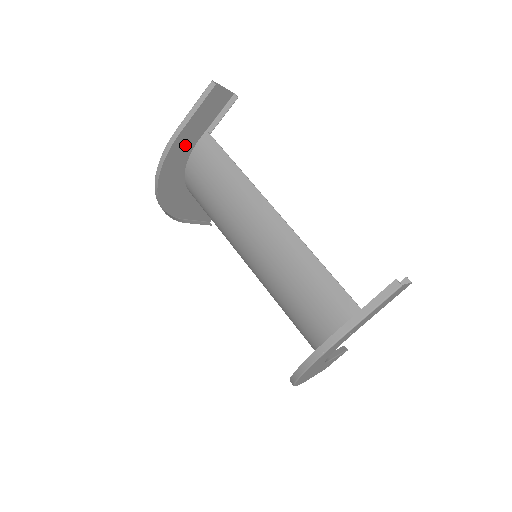
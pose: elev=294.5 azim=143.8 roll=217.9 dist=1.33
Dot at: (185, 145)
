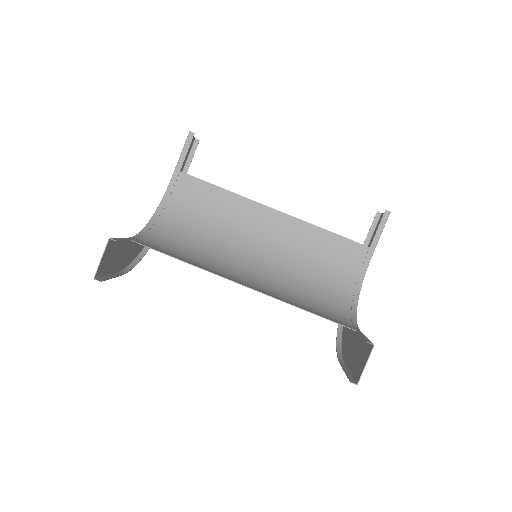
Dot at: (128, 249)
